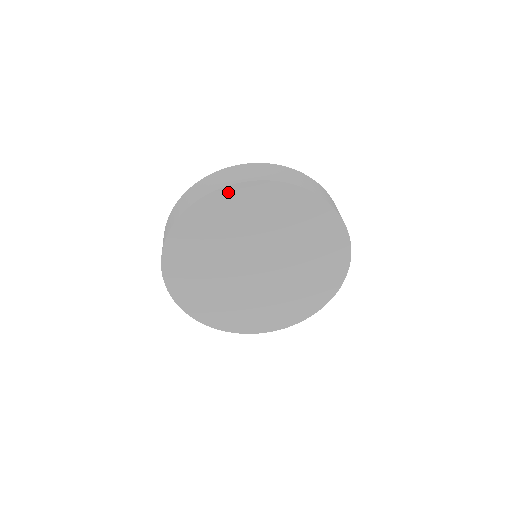
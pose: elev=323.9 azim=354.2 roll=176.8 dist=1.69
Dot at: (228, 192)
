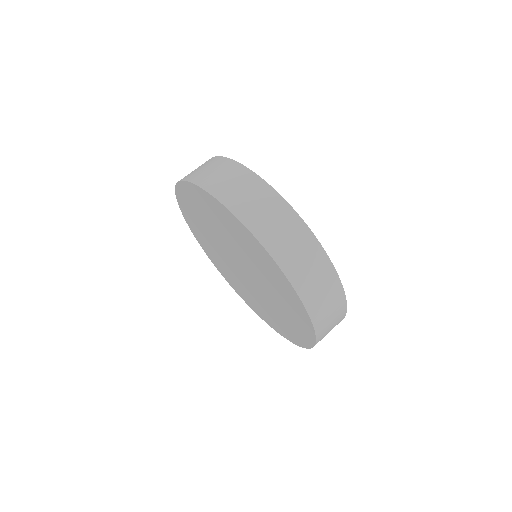
Dot at: (182, 187)
